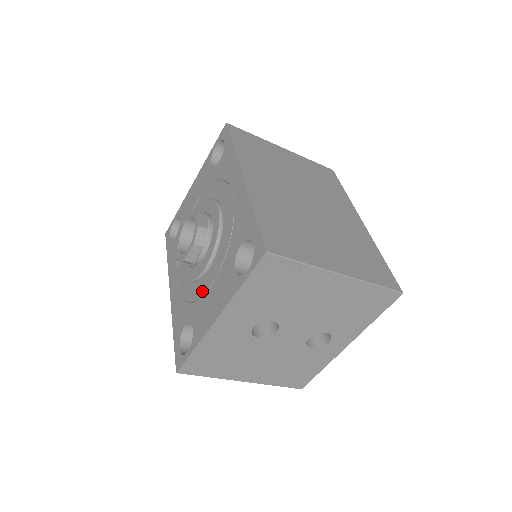
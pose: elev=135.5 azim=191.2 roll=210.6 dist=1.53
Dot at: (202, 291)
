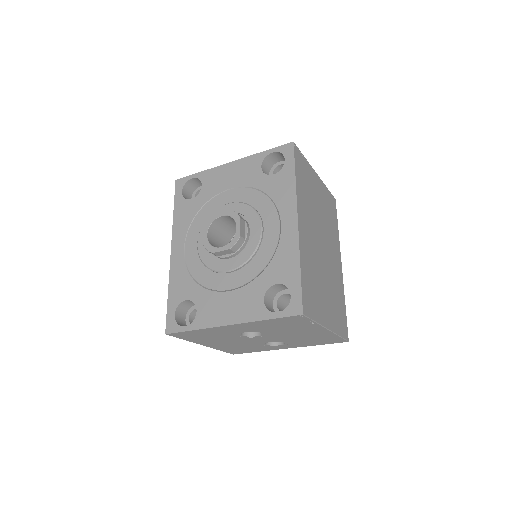
Dot at: (218, 286)
